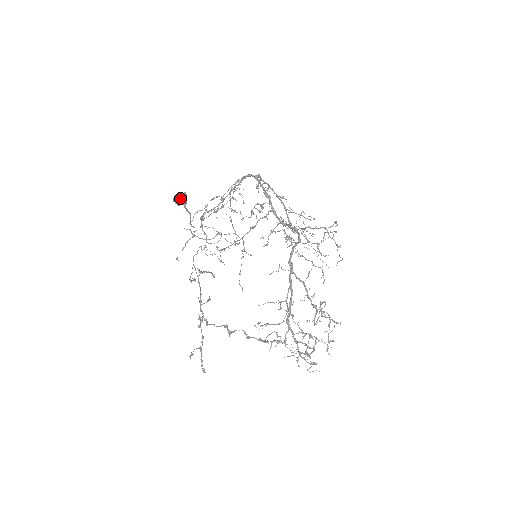
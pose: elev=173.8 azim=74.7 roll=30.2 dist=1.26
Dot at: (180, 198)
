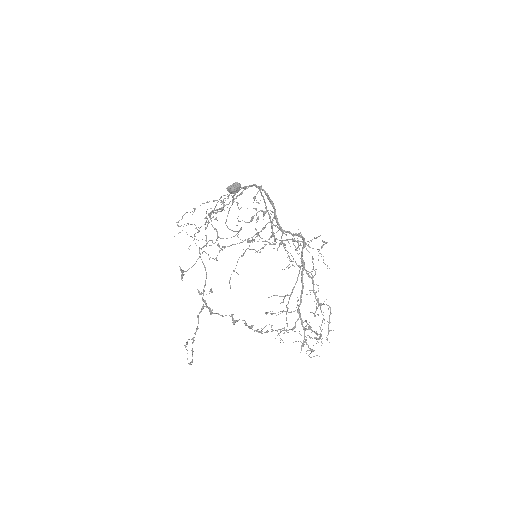
Dot at: (236, 186)
